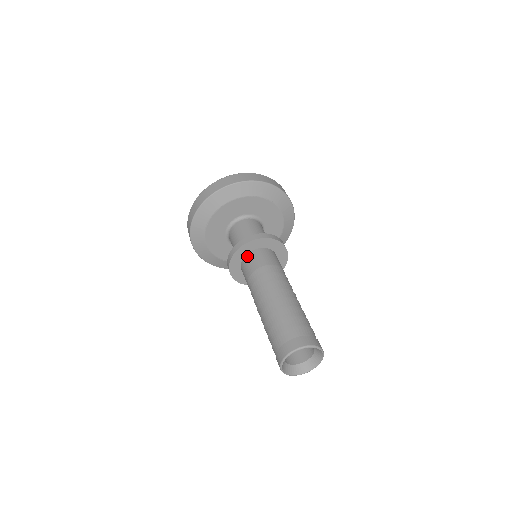
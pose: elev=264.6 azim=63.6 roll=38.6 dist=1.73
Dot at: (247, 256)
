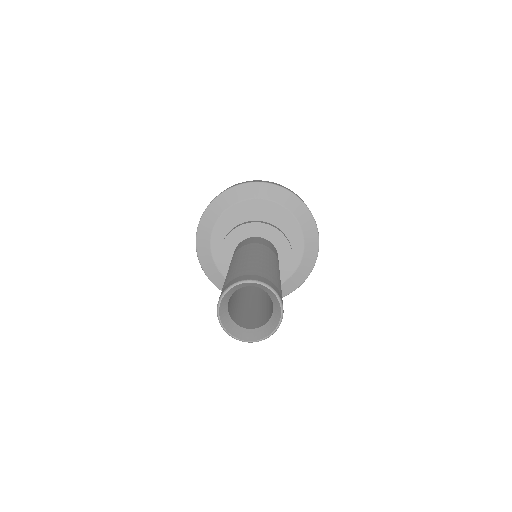
Dot at: (248, 238)
